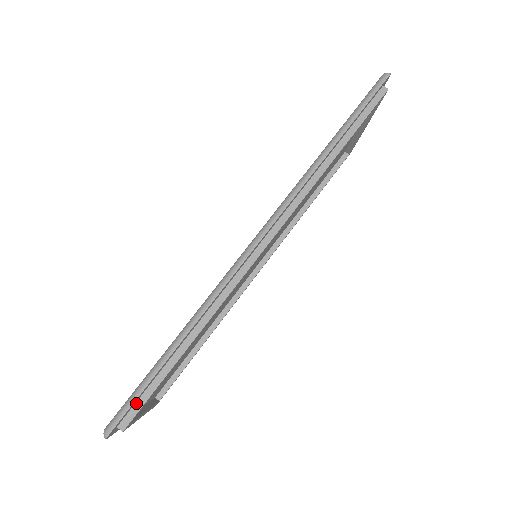
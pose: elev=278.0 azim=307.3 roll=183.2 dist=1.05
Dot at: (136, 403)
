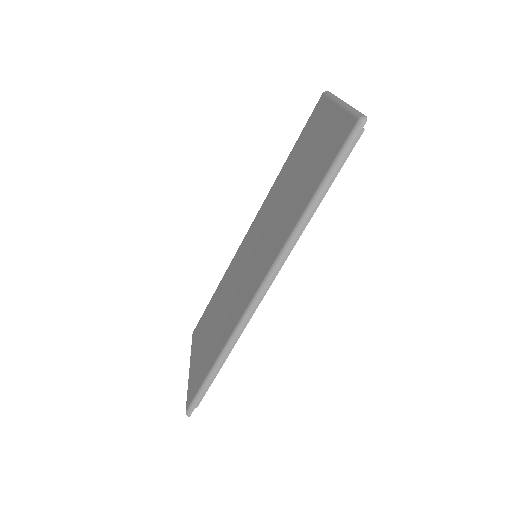
Dot at: occluded
